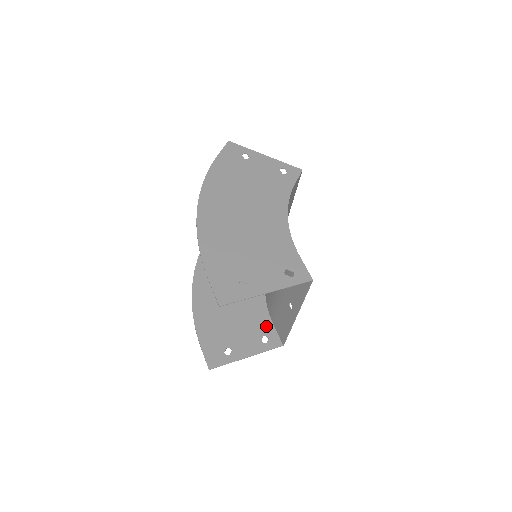
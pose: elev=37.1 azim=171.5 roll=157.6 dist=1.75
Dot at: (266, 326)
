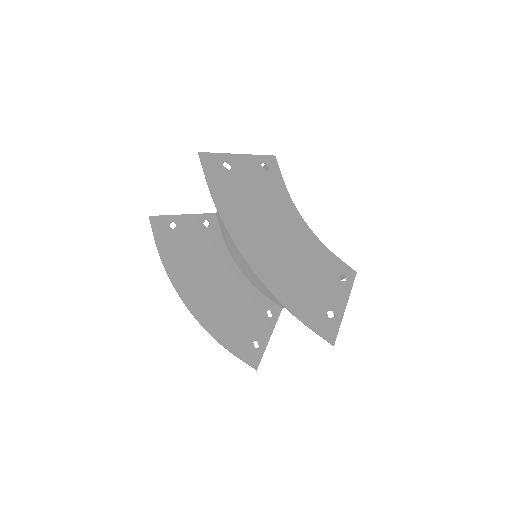
Dot at: (262, 301)
